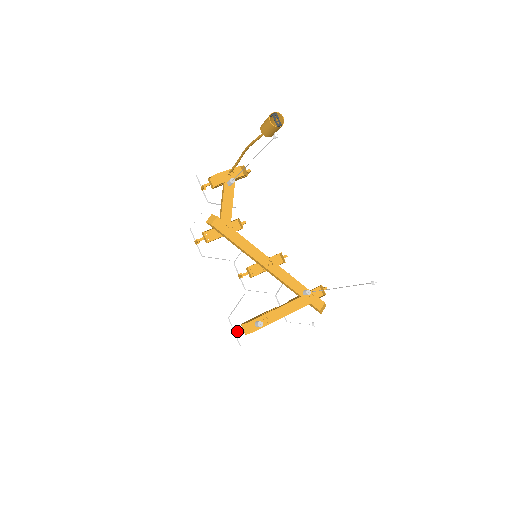
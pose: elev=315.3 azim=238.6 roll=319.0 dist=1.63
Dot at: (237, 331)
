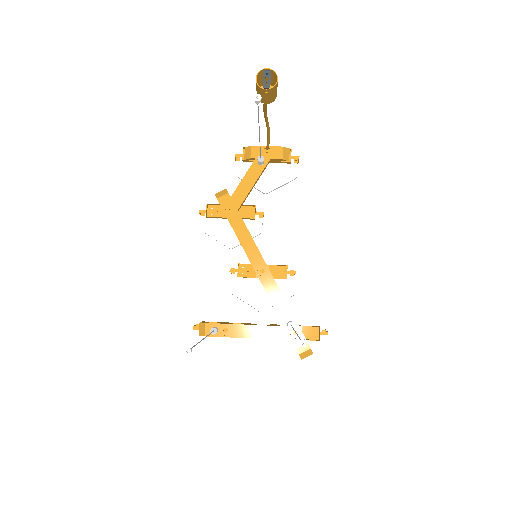
Dot at: (194, 327)
